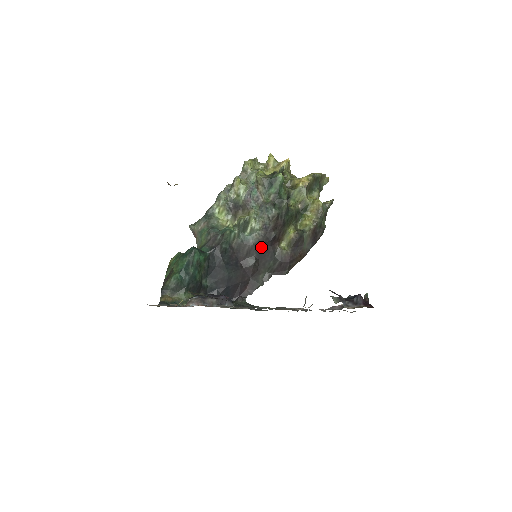
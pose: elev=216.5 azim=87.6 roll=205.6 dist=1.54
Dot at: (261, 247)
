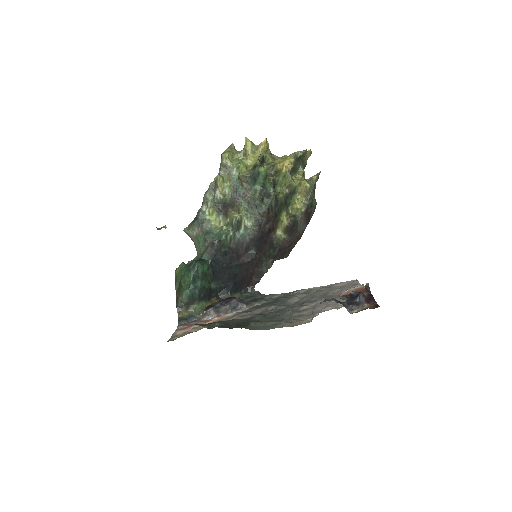
Dot at: (258, 240)
